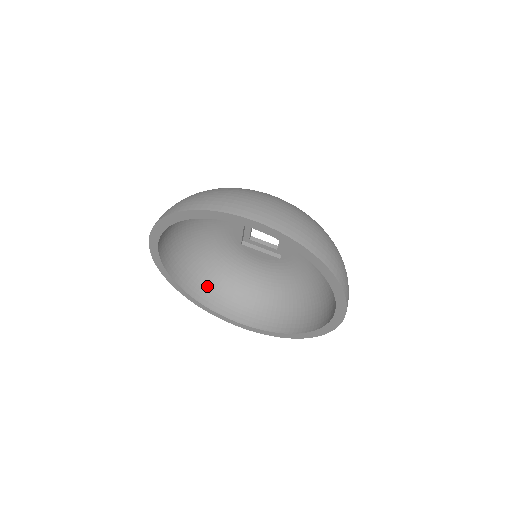
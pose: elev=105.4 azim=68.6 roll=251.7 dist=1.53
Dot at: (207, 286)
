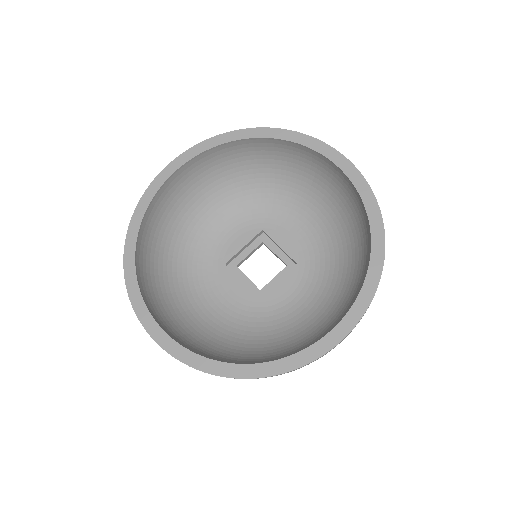
Dot at: (151, 274)
